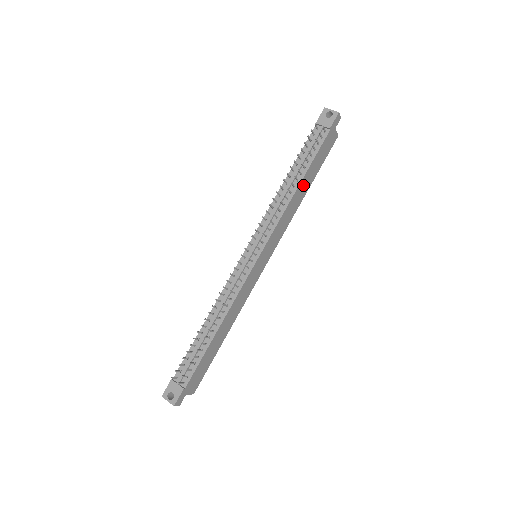
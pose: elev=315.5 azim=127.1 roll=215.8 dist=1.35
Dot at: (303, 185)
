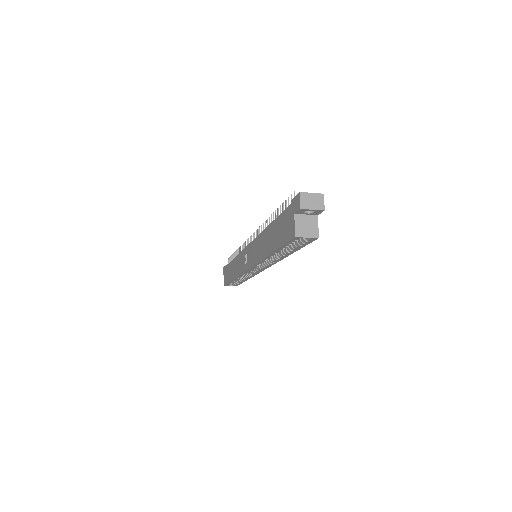
Dot at: occluded
